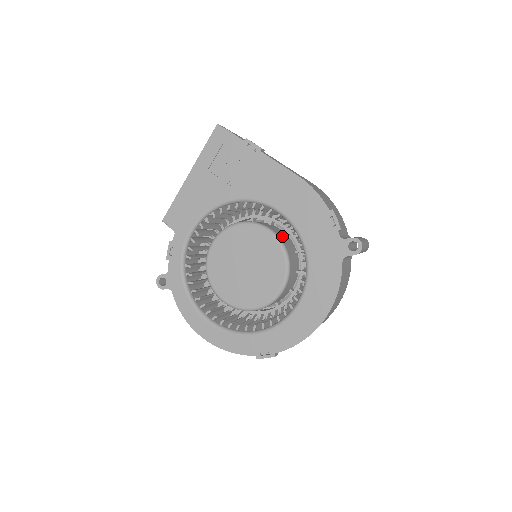
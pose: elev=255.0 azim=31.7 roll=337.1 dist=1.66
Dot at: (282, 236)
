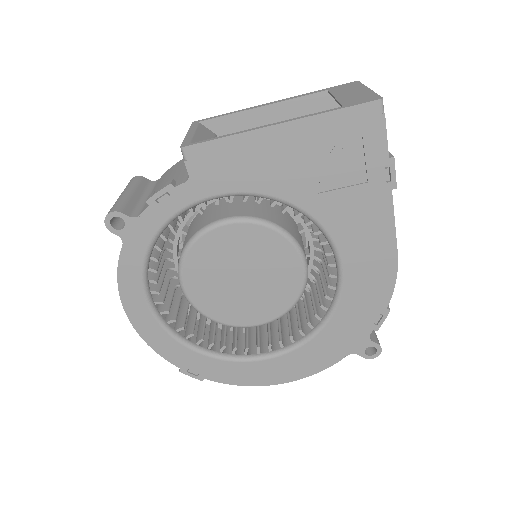
Dot at: occluded
